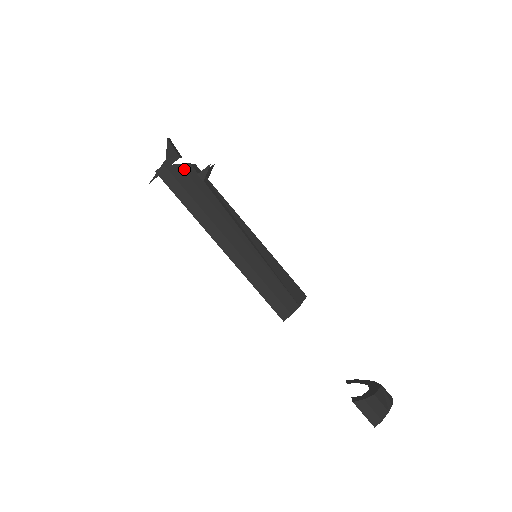
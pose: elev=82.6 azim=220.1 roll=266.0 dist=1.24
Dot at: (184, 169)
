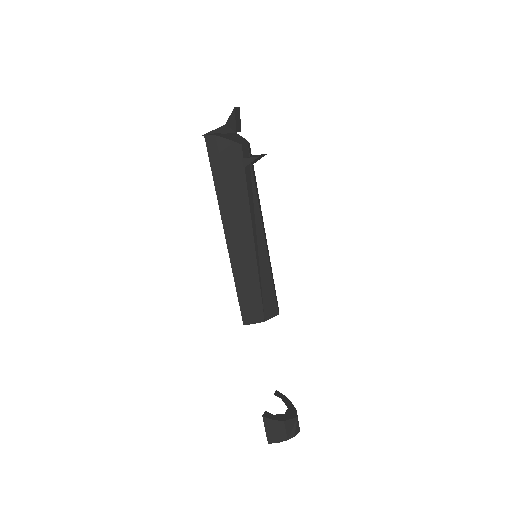
Dot at: (232, 147)
